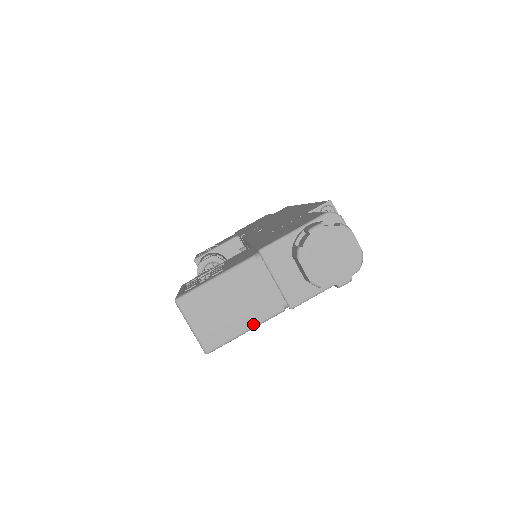
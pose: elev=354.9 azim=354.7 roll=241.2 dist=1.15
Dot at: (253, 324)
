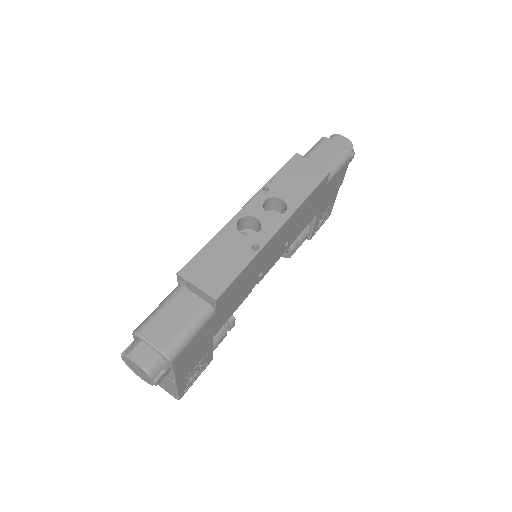
Dot at: (174, 389)
